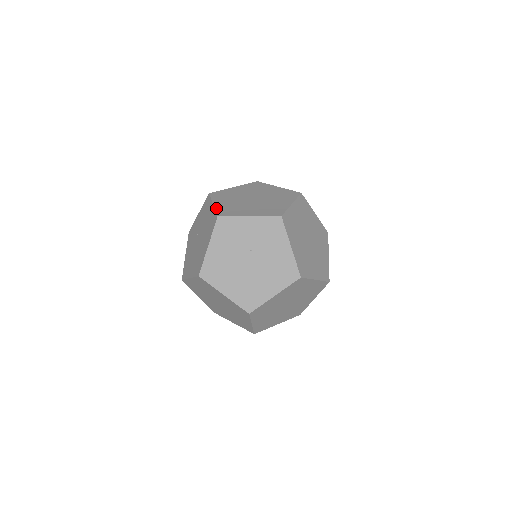
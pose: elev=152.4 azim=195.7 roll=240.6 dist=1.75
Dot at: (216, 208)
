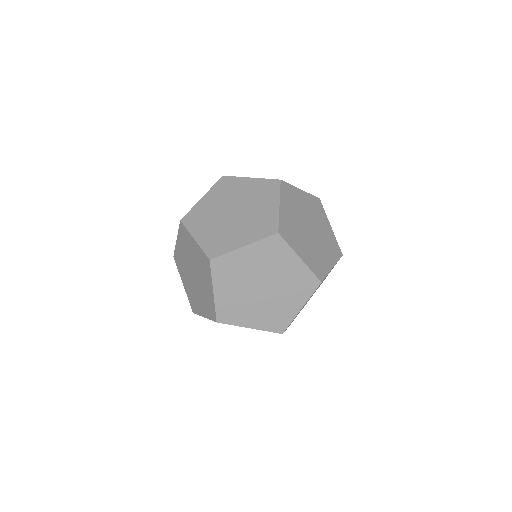
Dot at: (263, 178)
